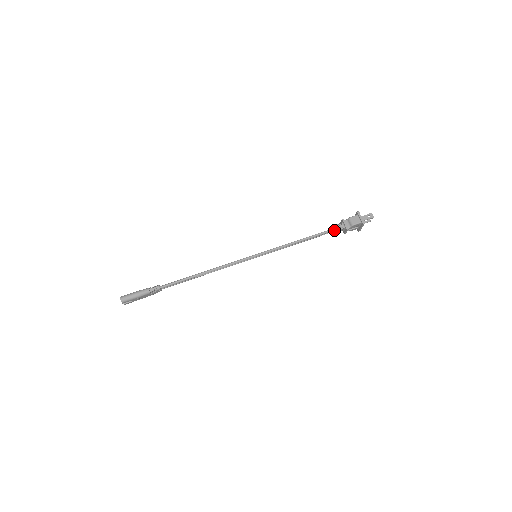
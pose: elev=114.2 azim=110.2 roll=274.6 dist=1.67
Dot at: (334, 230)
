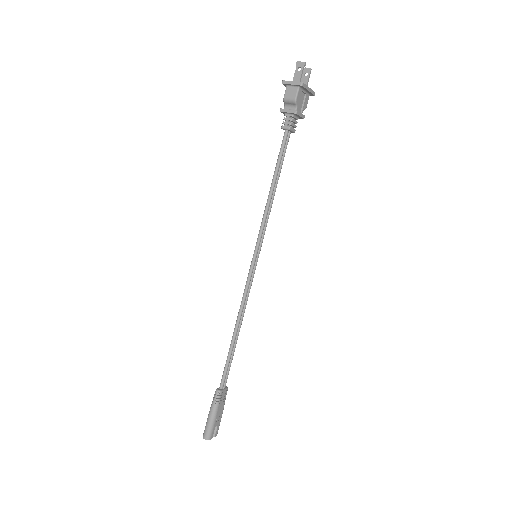
Dot at: (288, 131)
